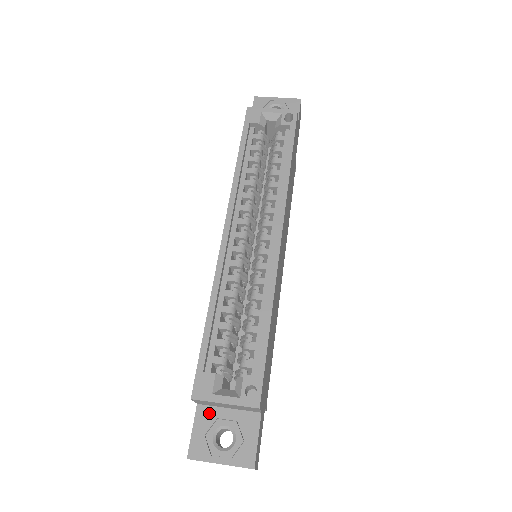
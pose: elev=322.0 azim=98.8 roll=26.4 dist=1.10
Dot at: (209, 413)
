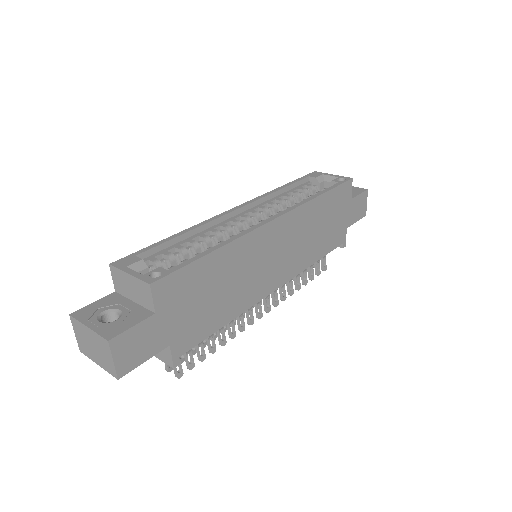
Dot at: (117, 299)
